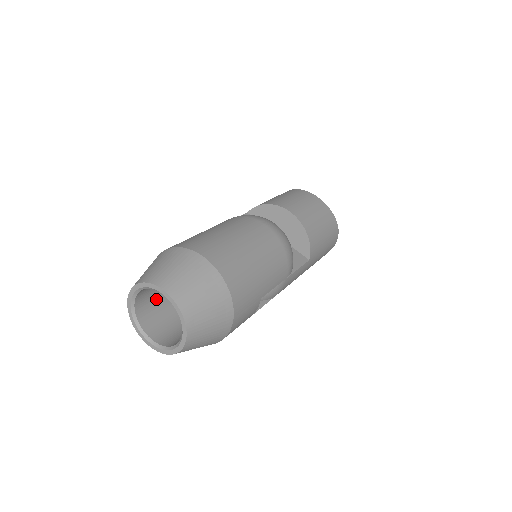
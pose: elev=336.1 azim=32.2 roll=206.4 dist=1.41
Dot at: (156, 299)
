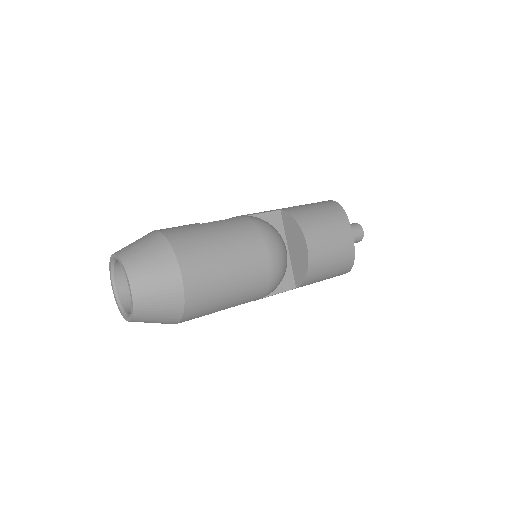
Dot at: occluded
